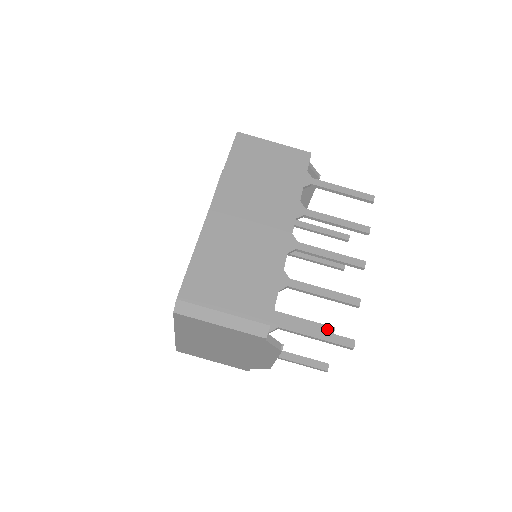
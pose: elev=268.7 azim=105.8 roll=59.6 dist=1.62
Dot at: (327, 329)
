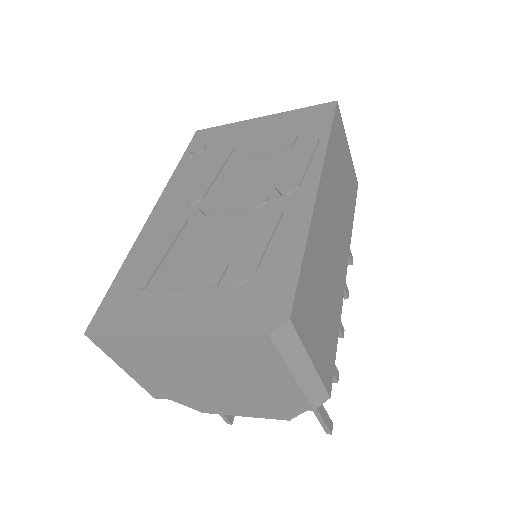
Dot at: occluded
